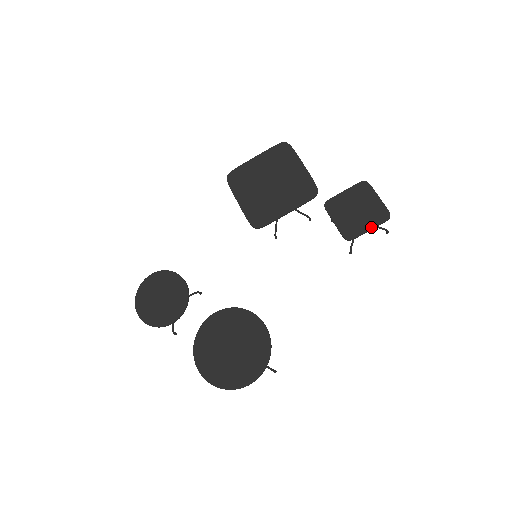
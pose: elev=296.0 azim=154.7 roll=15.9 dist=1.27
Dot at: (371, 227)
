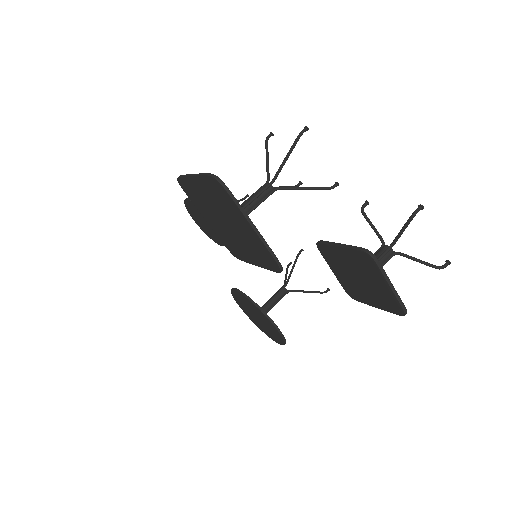
Dot at: (378, 307)
